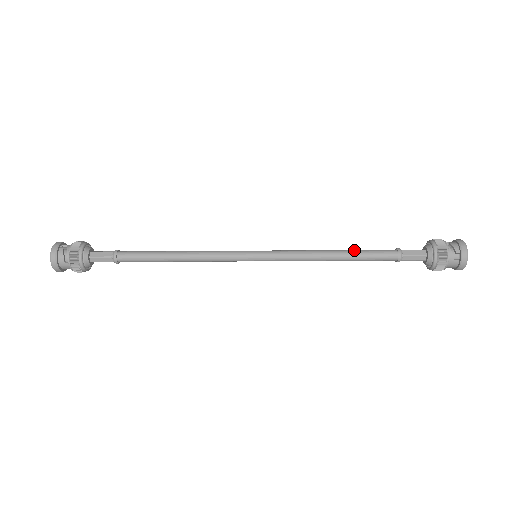
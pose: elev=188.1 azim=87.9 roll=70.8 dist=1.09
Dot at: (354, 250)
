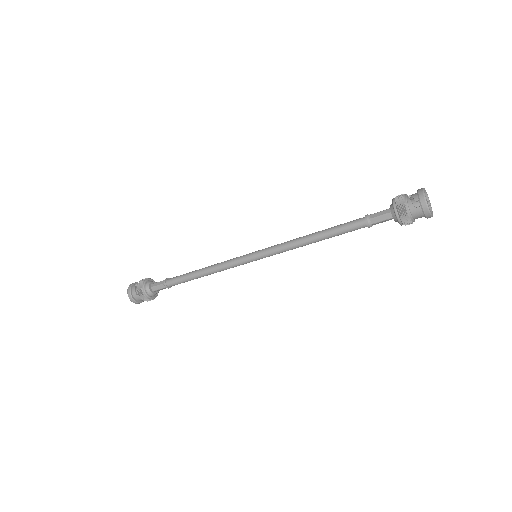
Dot at: (329, 228)
